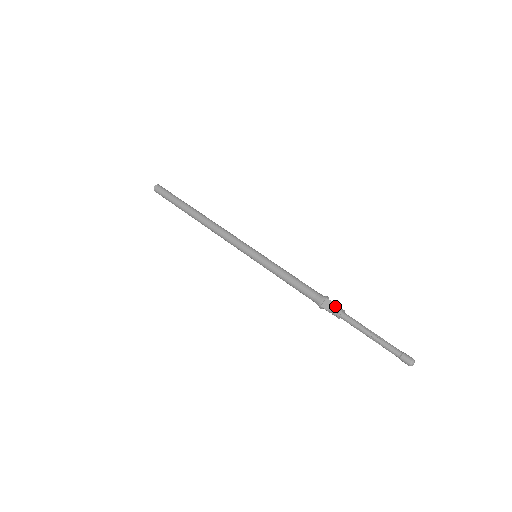
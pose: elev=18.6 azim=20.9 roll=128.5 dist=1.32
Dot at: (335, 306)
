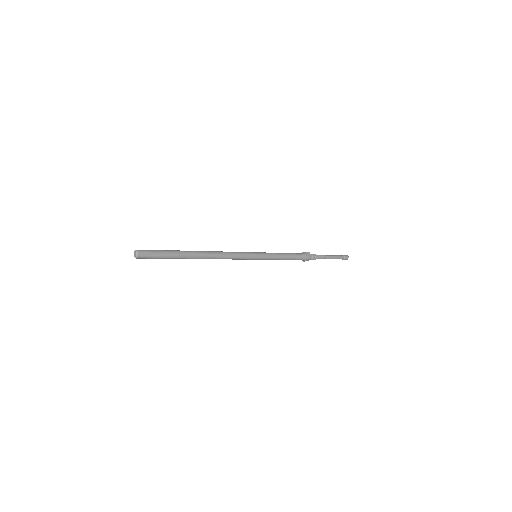
Dot at: (311, 254)
